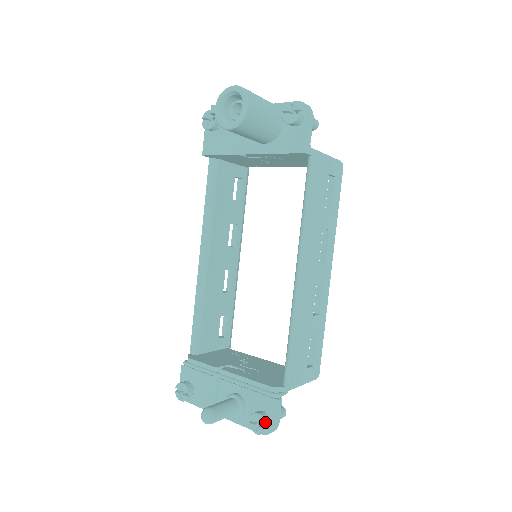
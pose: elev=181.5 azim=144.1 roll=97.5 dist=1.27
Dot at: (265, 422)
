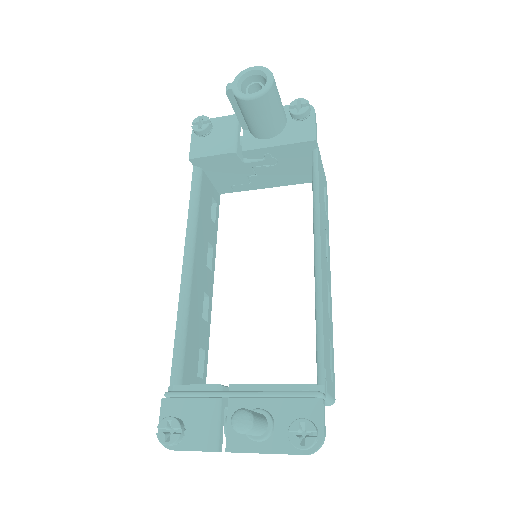
Dot at: (314, 427)
